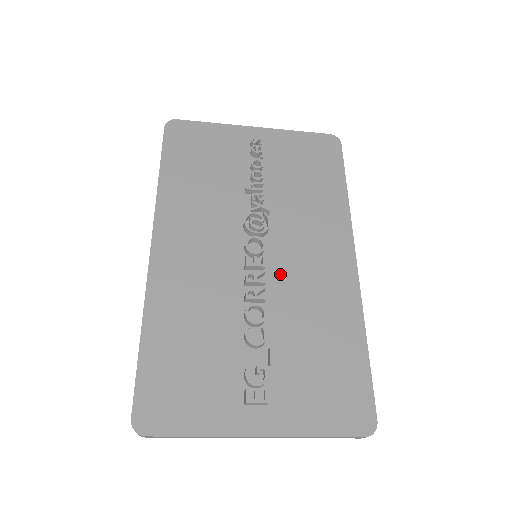
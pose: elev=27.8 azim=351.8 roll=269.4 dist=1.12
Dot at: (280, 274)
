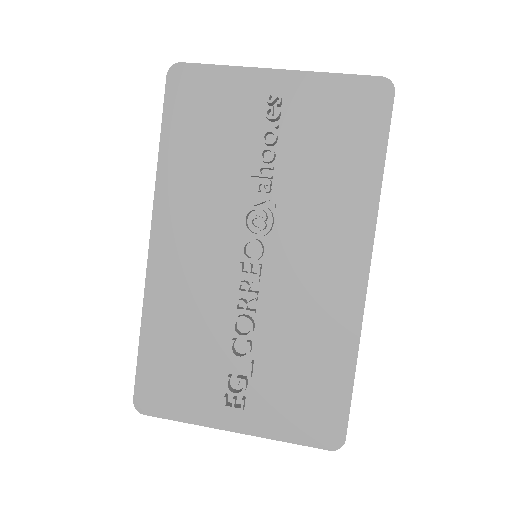
Dot at: (277, 282)
